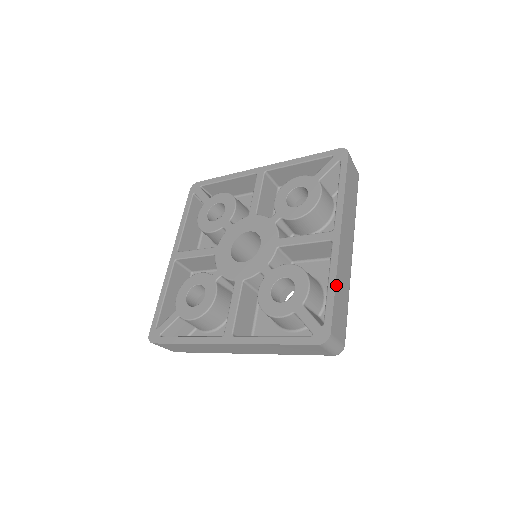
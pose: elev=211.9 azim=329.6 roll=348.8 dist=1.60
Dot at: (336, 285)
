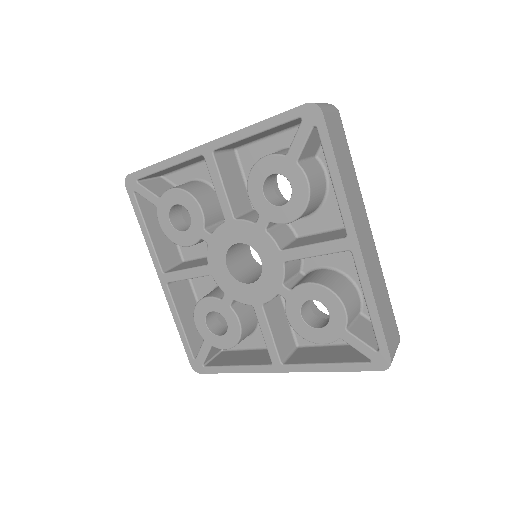
Dot at: (376, 305)
